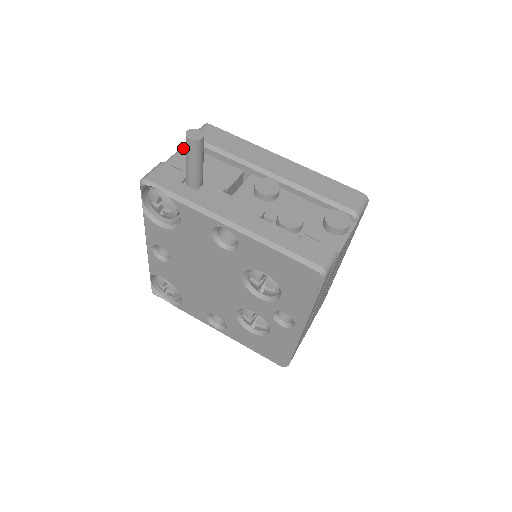
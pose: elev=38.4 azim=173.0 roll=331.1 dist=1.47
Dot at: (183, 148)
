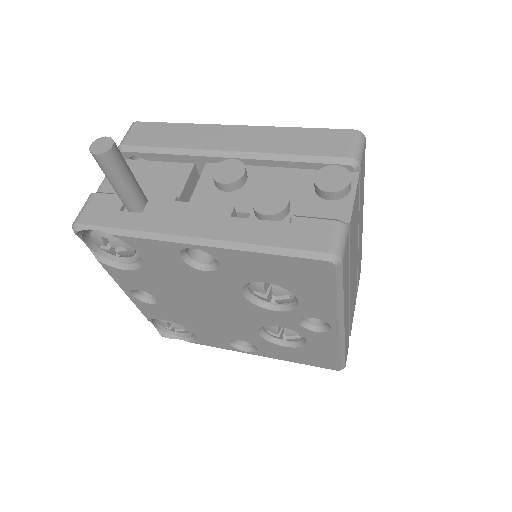
Dot at: occluded
